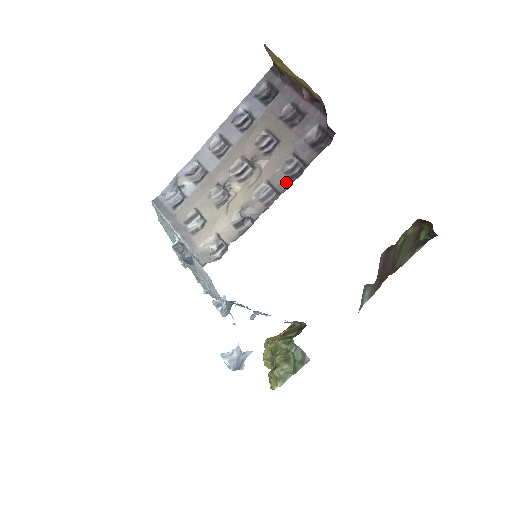
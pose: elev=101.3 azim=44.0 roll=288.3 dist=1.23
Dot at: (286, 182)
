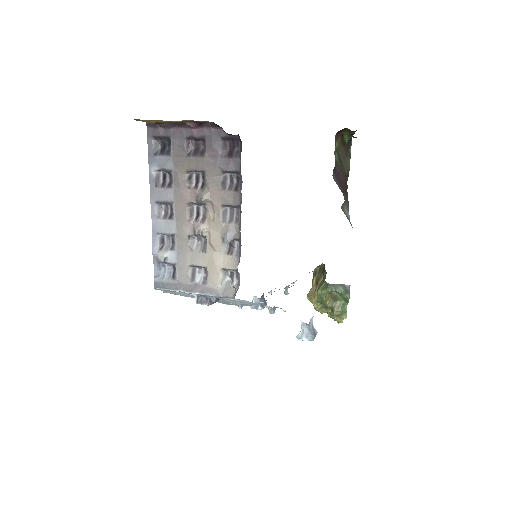
Dot at: (236, 195)
